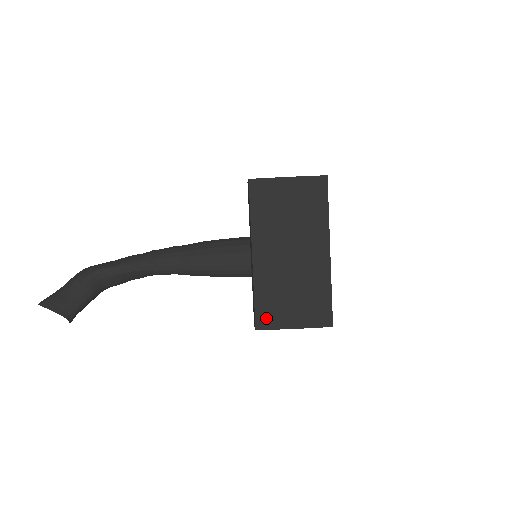
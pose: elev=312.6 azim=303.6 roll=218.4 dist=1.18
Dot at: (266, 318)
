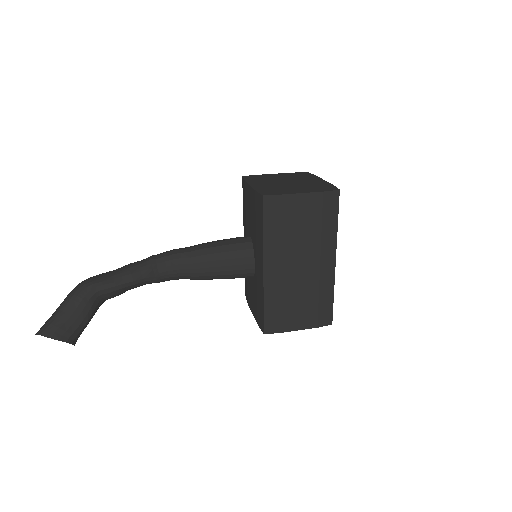
Dot at: (274, 324)
